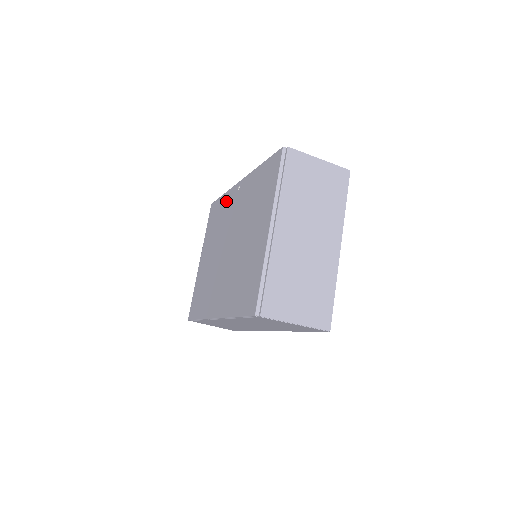
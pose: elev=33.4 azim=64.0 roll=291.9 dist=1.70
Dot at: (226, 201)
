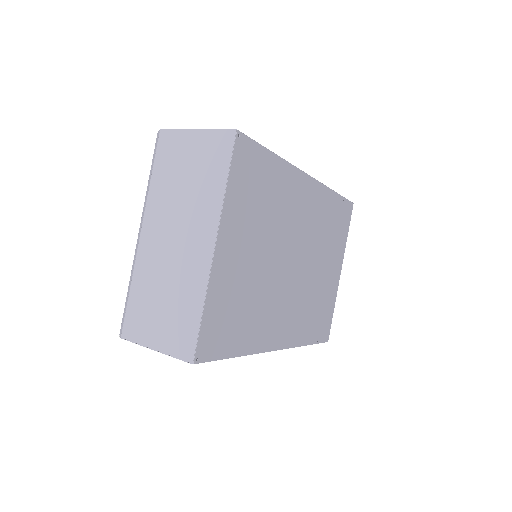
Dot at: occluded
